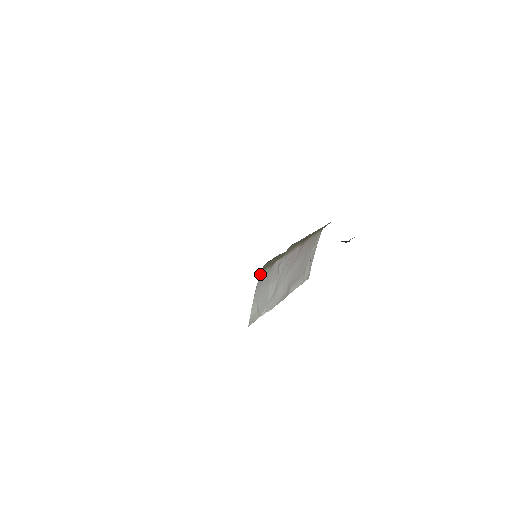
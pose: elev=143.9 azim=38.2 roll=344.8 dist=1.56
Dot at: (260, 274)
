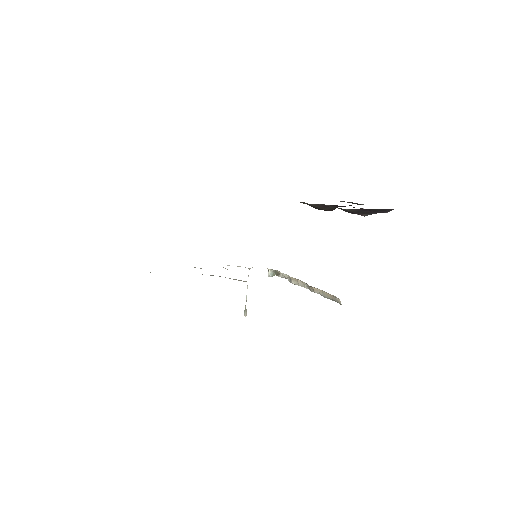
Dot at: occluded
